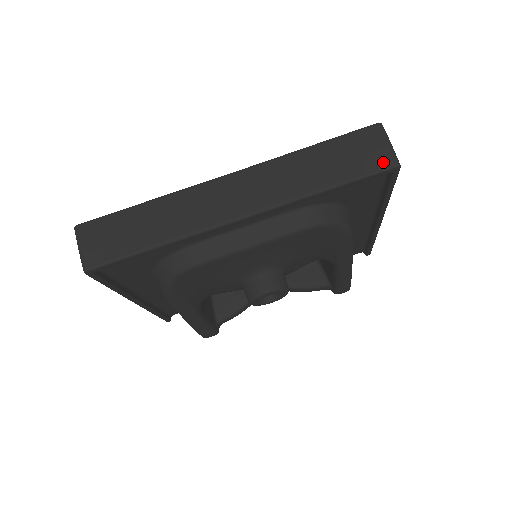
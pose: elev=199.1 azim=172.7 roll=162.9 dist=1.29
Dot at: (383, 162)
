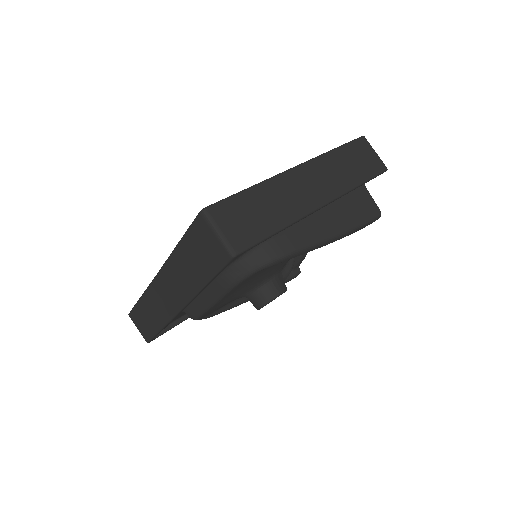
Dot at: (221, 256)
